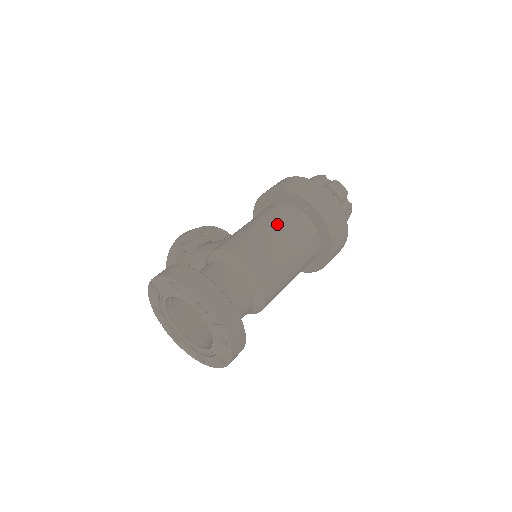
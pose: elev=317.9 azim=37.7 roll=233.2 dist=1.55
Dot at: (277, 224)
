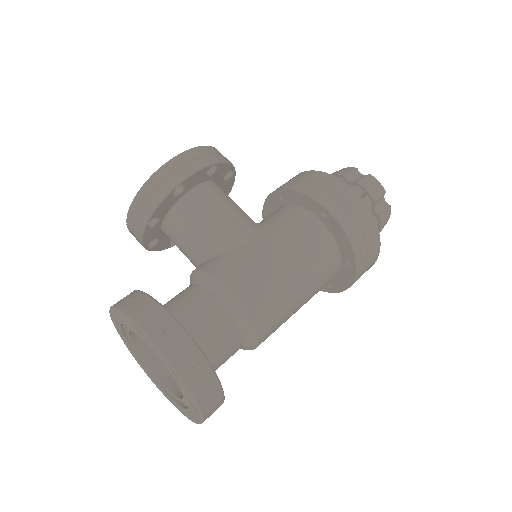
Dot at: (311, 276)
